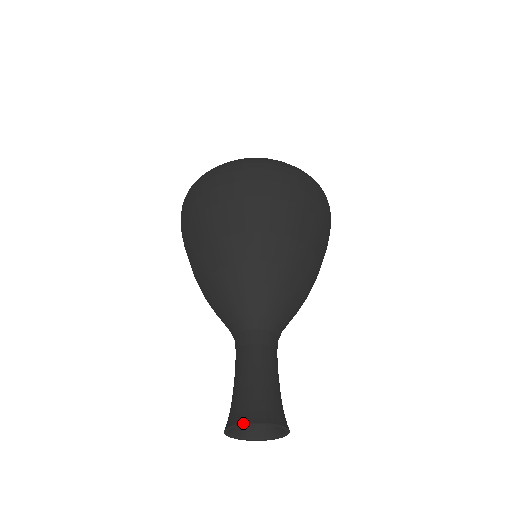
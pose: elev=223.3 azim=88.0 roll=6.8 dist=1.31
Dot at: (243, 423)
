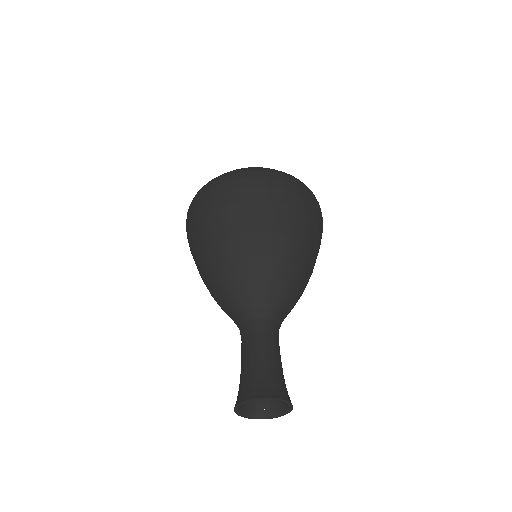
Dot at: (250, 399)
